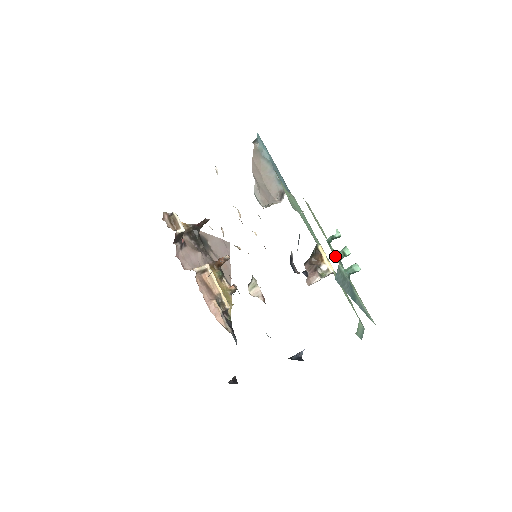
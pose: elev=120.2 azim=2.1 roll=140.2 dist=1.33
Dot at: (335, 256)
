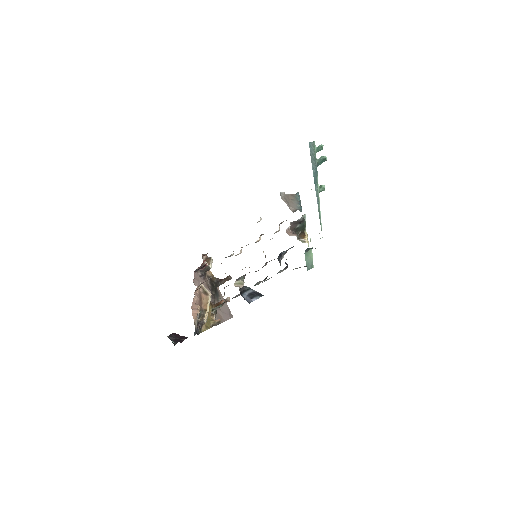
Dot at: occluded
